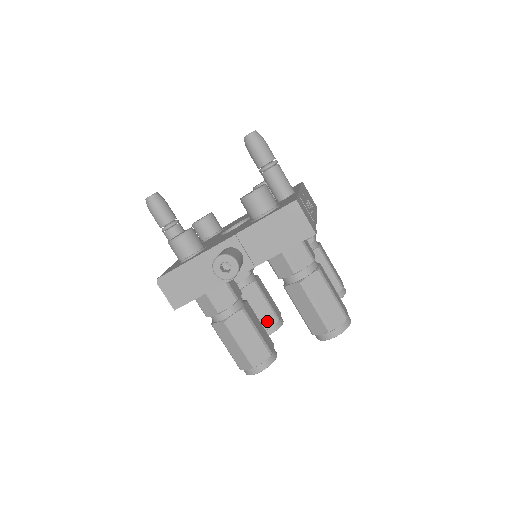
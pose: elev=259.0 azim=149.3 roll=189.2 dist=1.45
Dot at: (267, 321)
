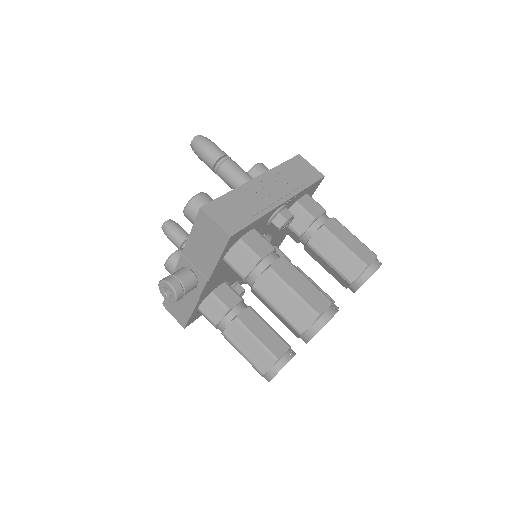
Dot at: occluded
